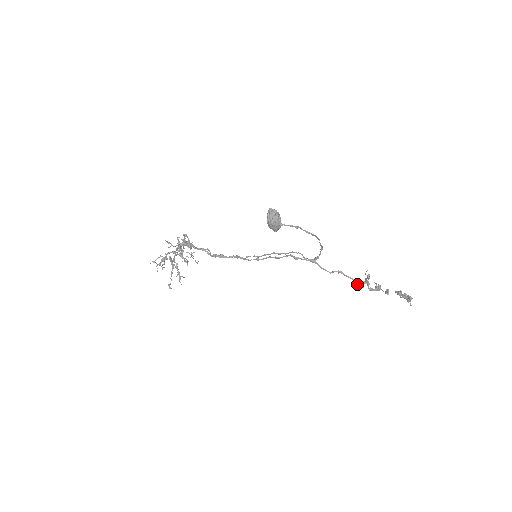
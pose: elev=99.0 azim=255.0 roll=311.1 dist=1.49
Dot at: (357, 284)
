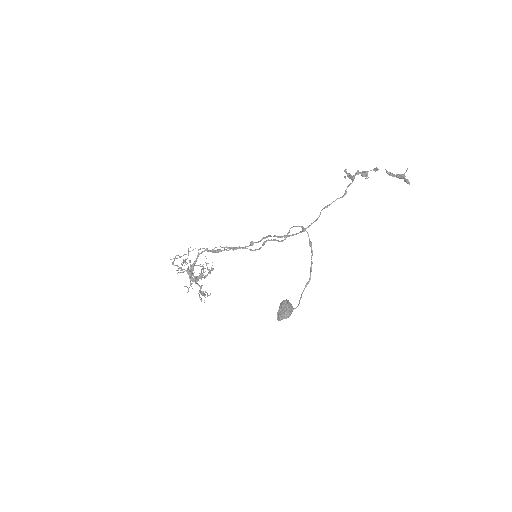
Dot at: occluded
